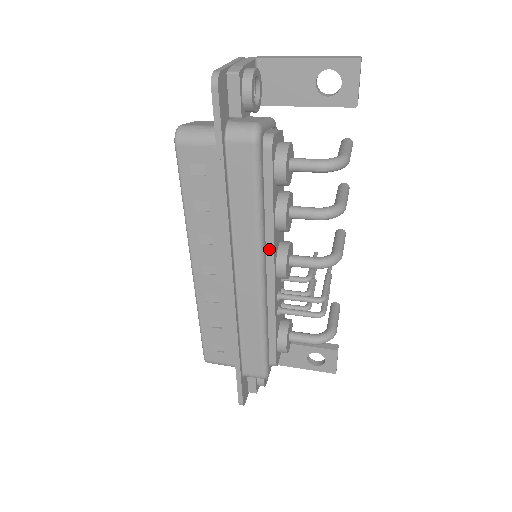
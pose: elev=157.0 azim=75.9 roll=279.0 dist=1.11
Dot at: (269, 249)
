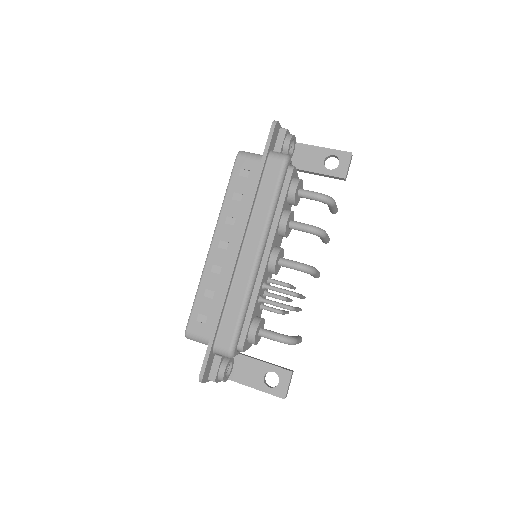
Dot at: (270, 238)
